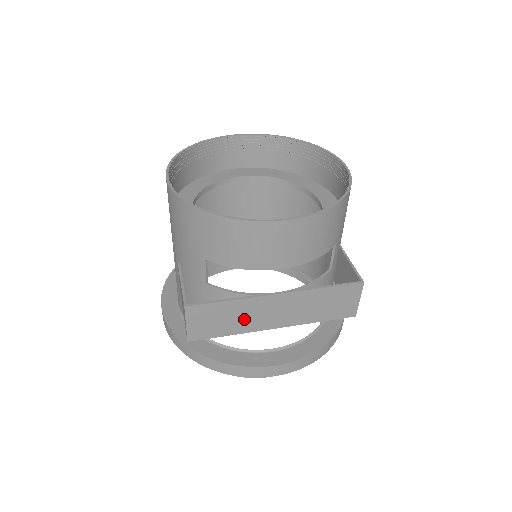
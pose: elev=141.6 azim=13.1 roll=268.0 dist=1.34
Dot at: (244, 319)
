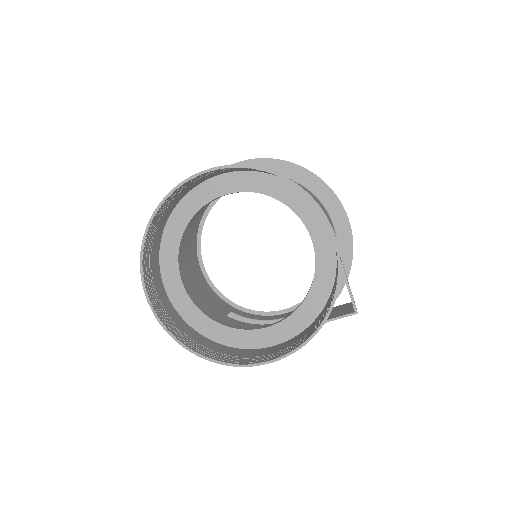
Dot at: occluded
